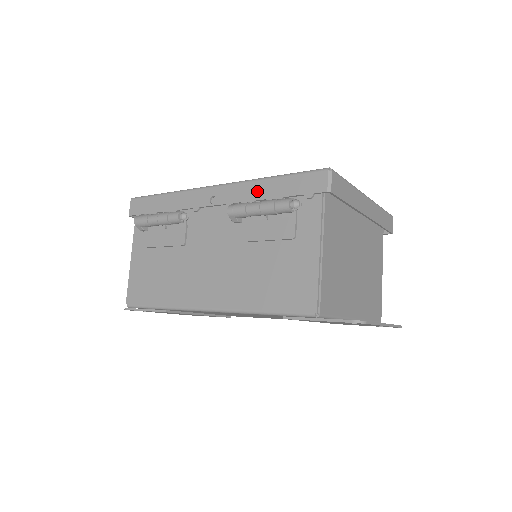
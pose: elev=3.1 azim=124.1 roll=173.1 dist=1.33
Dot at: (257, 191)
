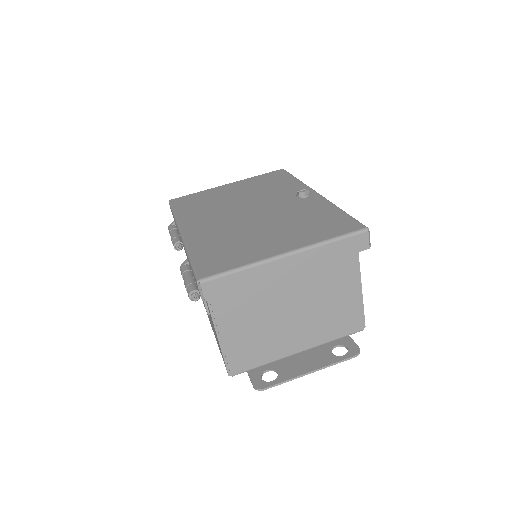
Dot at: occluded
